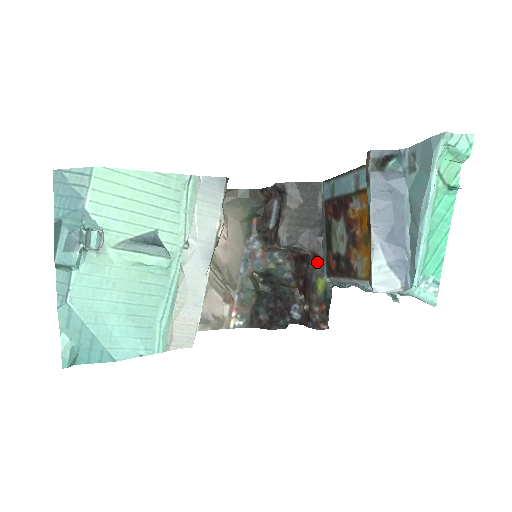
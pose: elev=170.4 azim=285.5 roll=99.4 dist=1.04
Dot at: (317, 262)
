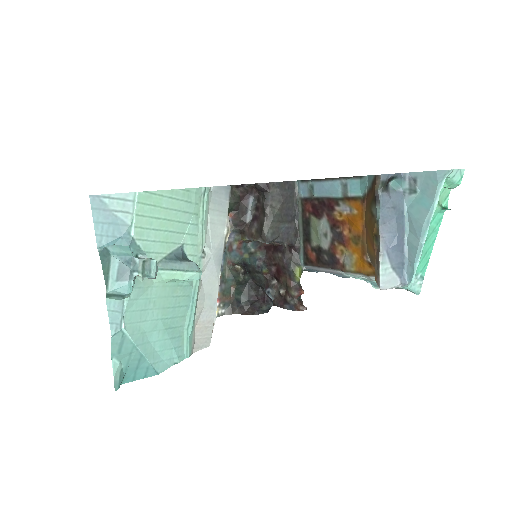
Dot at: (293, 252)
